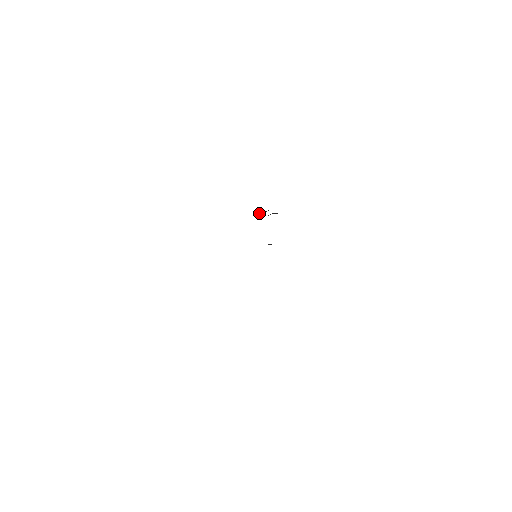
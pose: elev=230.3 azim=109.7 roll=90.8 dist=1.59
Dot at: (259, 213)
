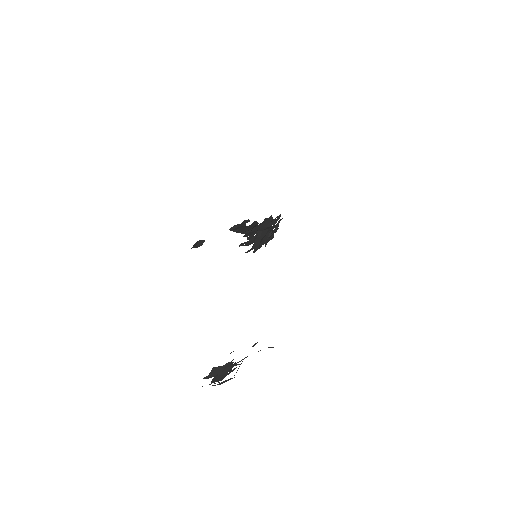
Dot at: (253, 242)
